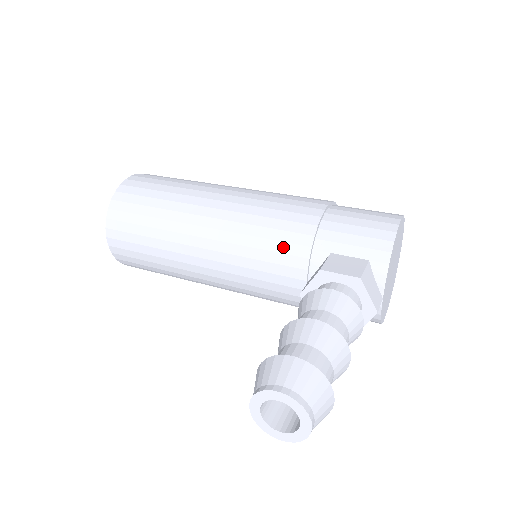
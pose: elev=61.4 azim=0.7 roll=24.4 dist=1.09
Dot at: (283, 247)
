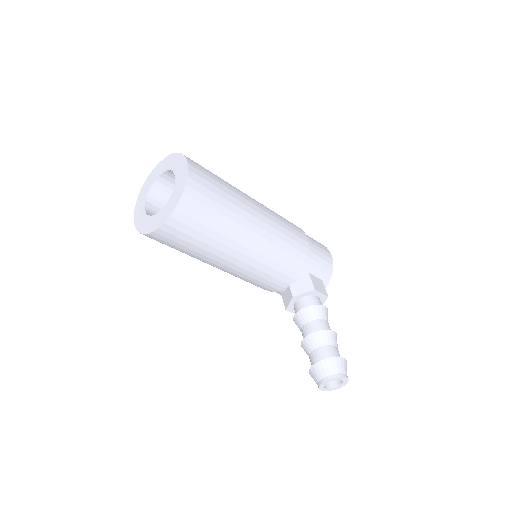
Dot at: (291, 266)
